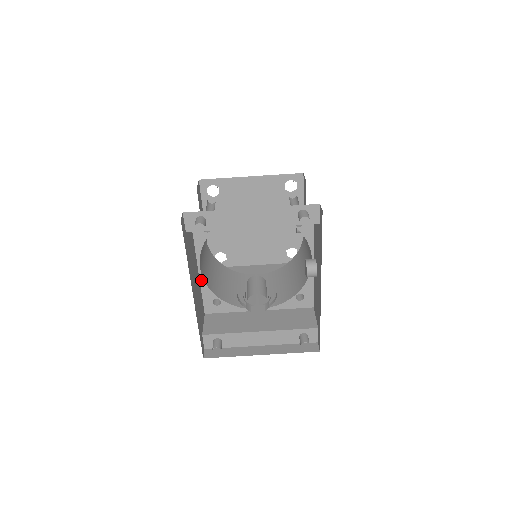
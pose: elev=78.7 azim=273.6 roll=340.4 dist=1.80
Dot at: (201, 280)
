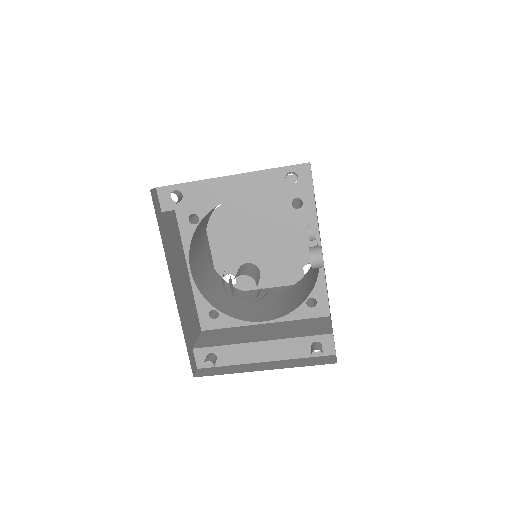
Dot at: (193, 286)
